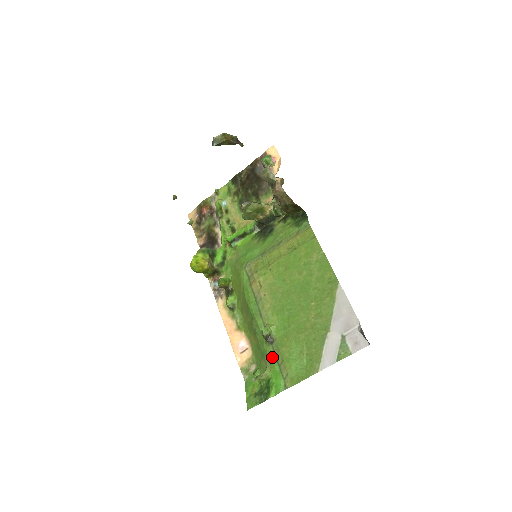
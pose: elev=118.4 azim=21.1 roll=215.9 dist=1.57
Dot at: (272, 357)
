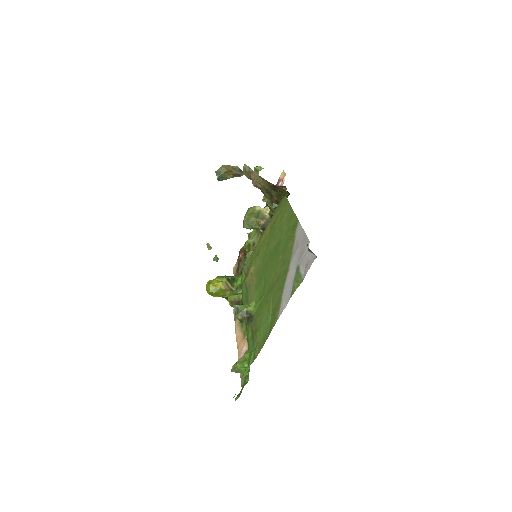
Dot at: (249, 335)
